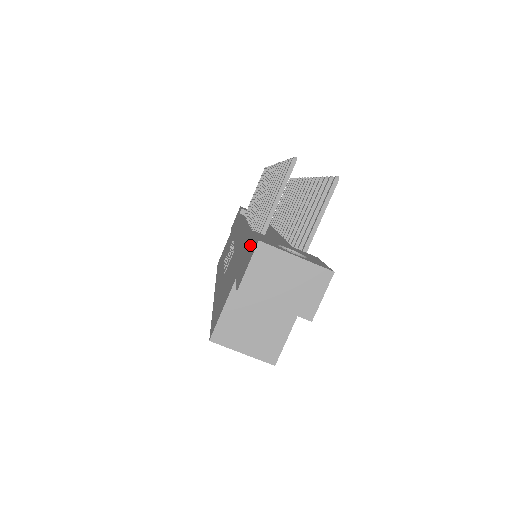
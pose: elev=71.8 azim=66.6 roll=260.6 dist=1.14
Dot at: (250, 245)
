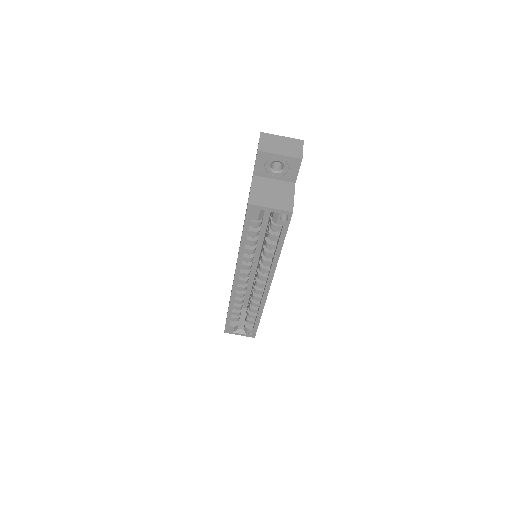
Dot at: occluded
